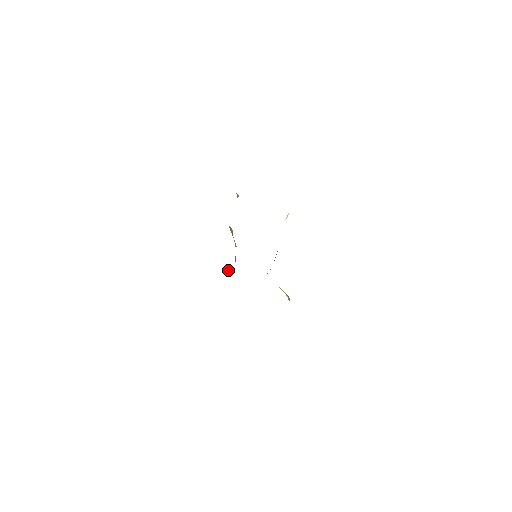
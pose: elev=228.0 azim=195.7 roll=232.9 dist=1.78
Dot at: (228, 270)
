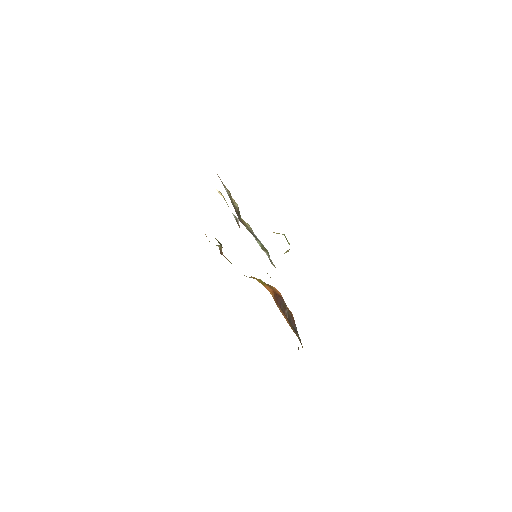
Dot at: (284, 309)
